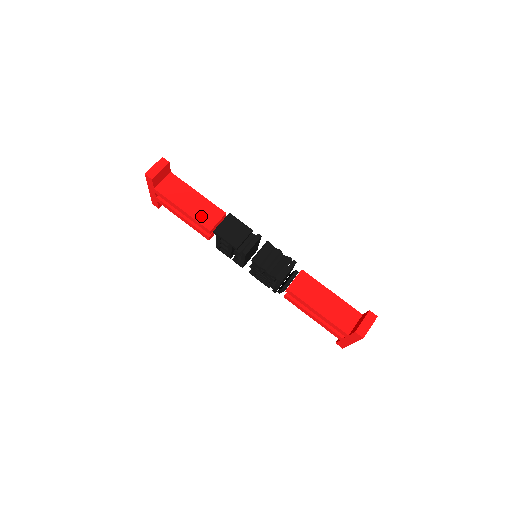
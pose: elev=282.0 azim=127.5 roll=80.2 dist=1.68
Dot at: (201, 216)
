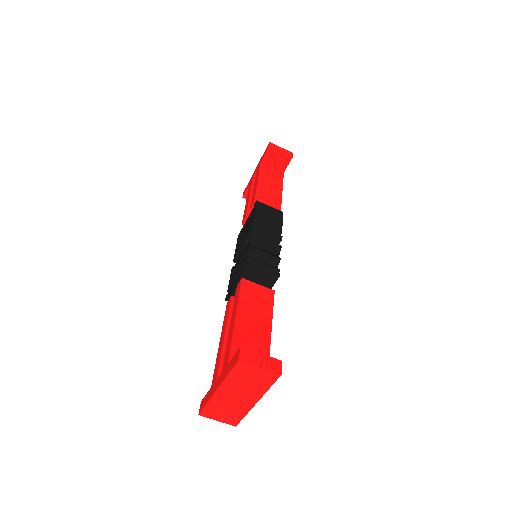
Dot at: (263, 195)
